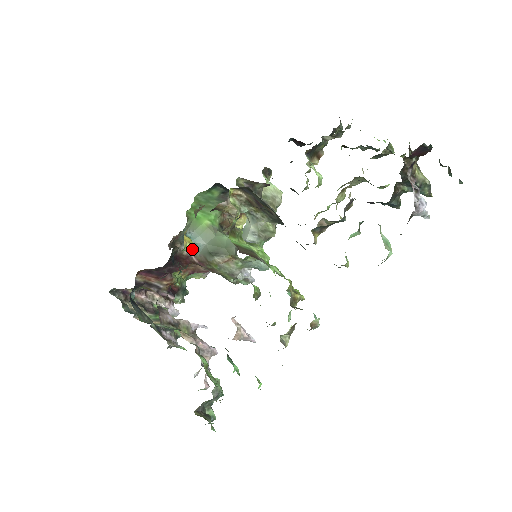
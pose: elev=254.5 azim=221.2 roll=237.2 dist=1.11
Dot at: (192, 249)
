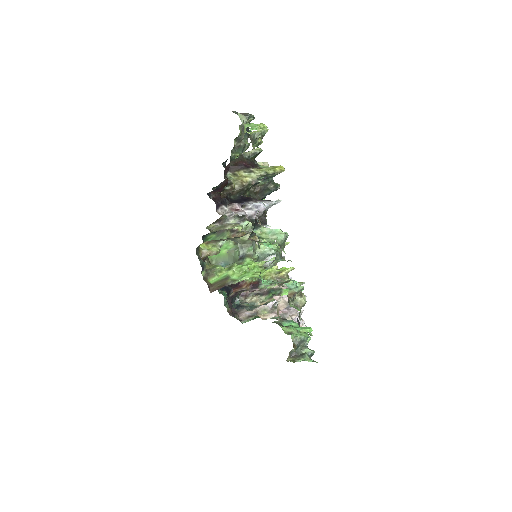
Dot at: occluded
